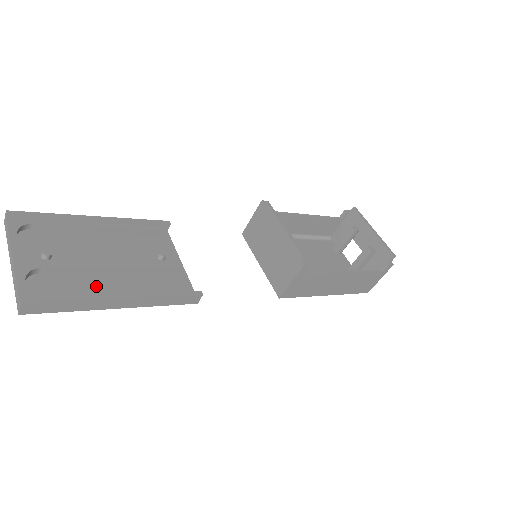
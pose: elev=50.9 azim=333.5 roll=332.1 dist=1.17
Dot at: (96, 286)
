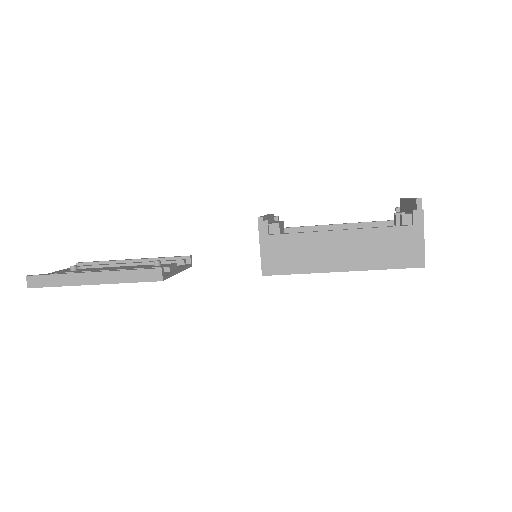
Dot at: occluded
